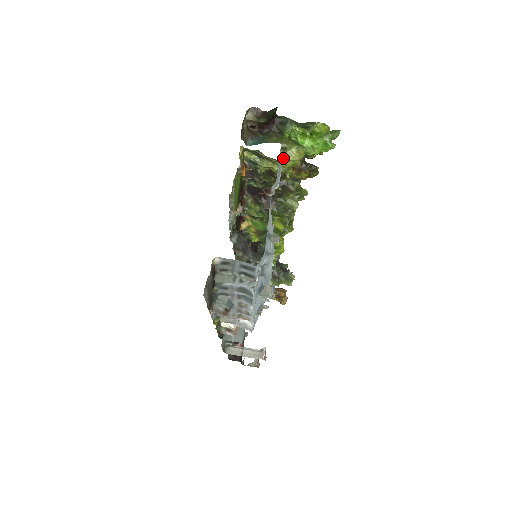
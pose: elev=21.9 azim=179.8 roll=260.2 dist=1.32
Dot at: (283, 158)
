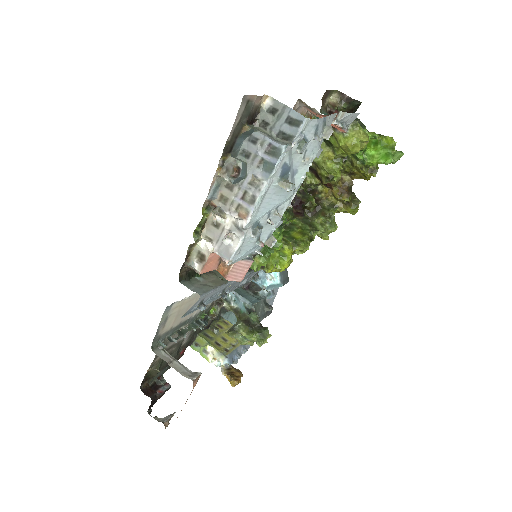
Dot at: (349, 132)
